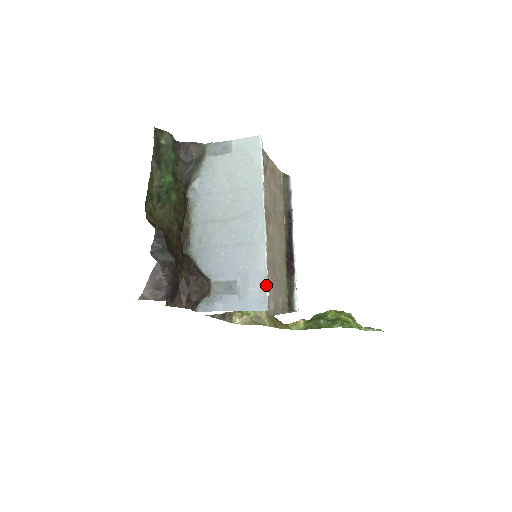
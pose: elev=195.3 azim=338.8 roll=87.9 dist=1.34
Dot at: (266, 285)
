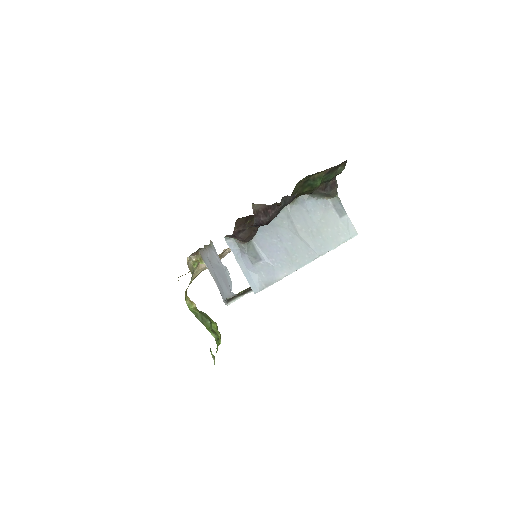
Dot at: (271, 284)
